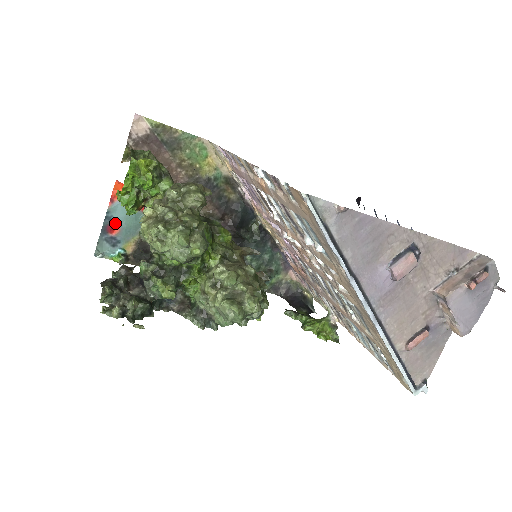
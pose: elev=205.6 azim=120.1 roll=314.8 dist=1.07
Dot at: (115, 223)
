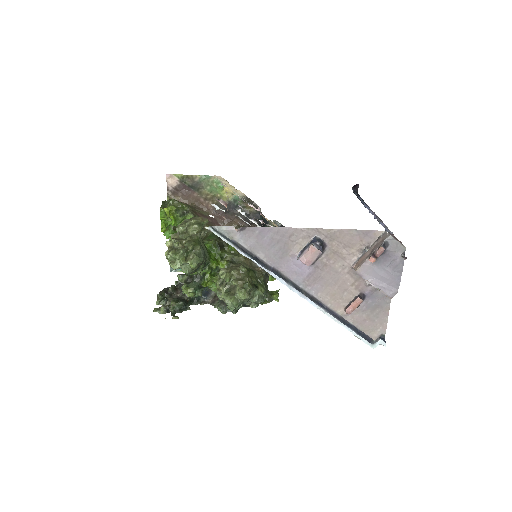
Dot at: occluded
